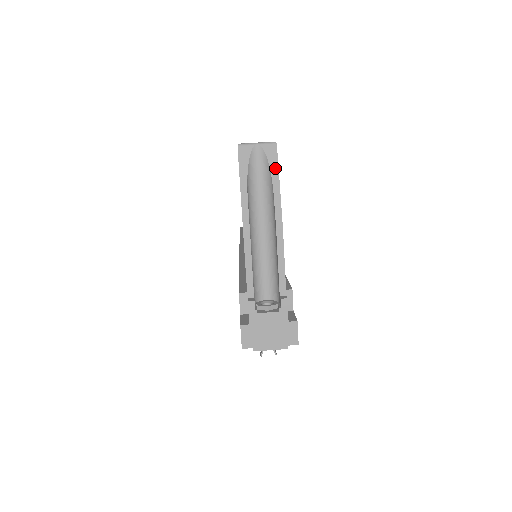
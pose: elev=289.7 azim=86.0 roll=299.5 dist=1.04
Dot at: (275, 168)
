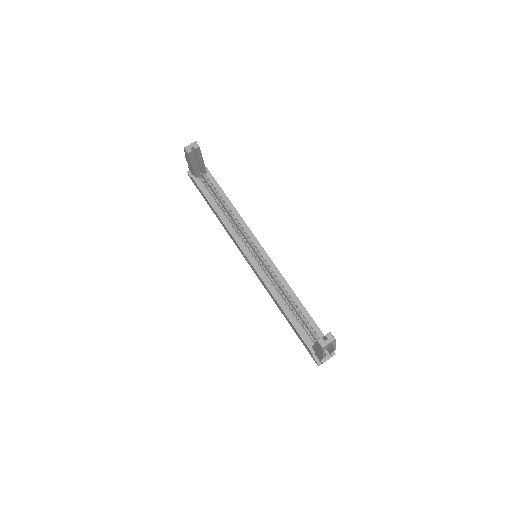
Dot at: (334, 343)
